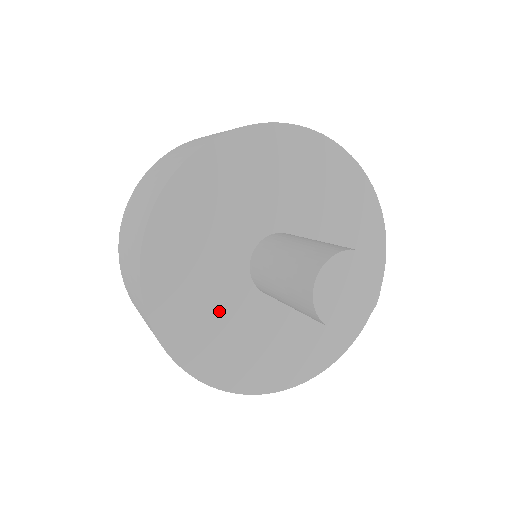
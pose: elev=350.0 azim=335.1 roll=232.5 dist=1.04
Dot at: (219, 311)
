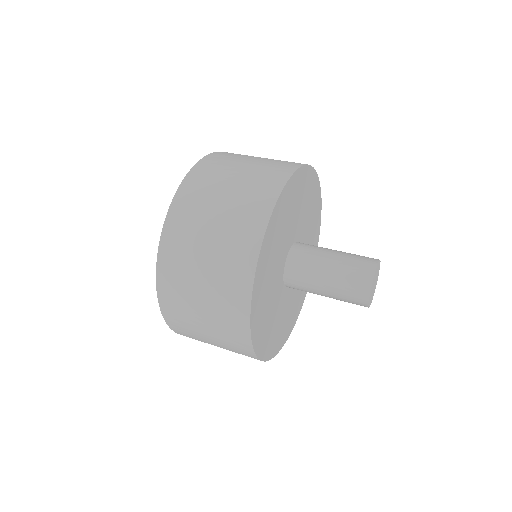
Dot at: (271, 307)
